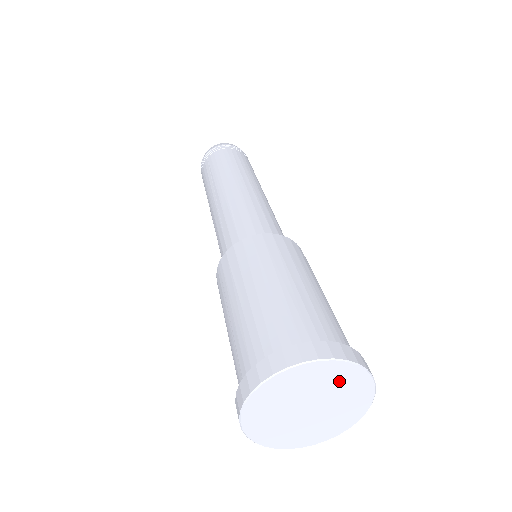
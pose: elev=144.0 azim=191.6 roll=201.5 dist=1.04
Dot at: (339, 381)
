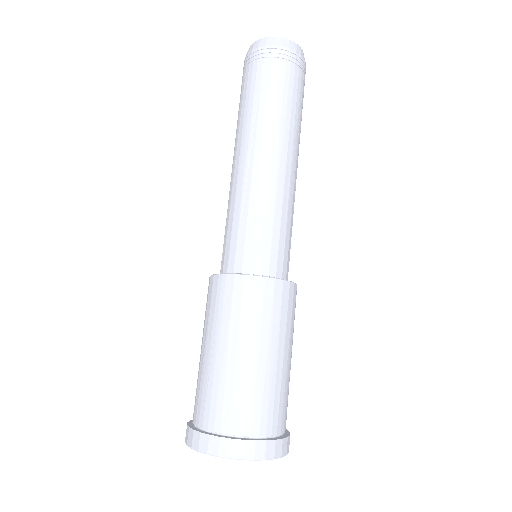
Dot at: occluded
